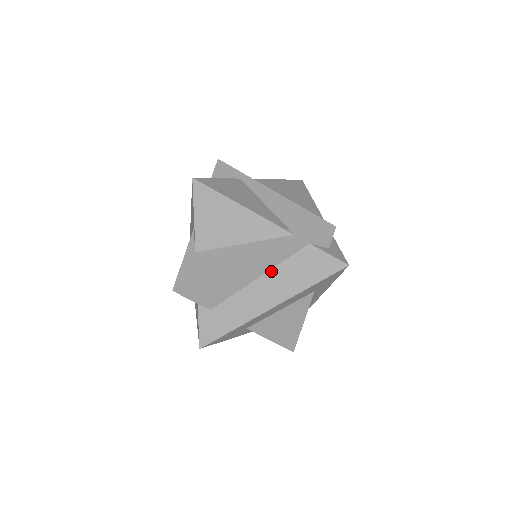
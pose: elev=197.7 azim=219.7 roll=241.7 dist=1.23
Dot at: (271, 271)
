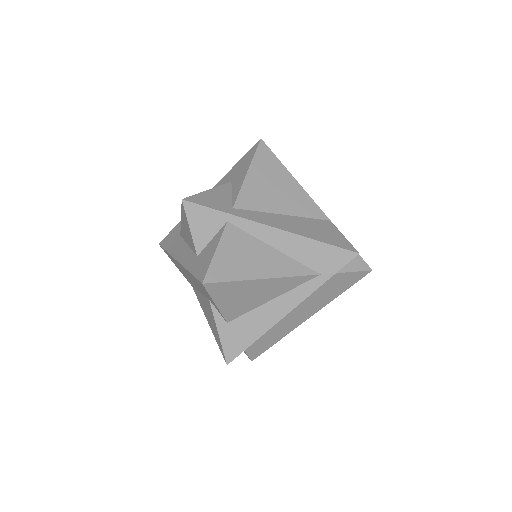
Dot at: (303, 302)
